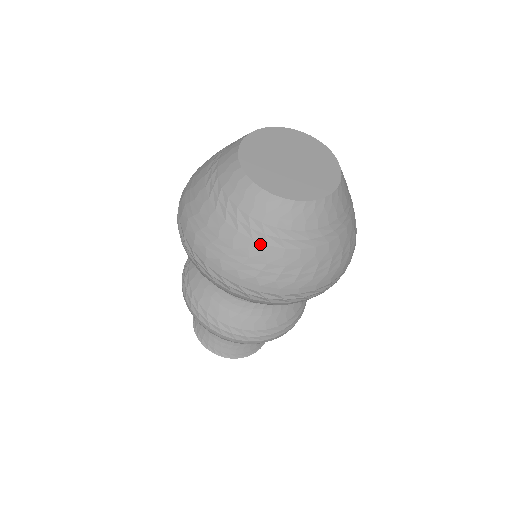
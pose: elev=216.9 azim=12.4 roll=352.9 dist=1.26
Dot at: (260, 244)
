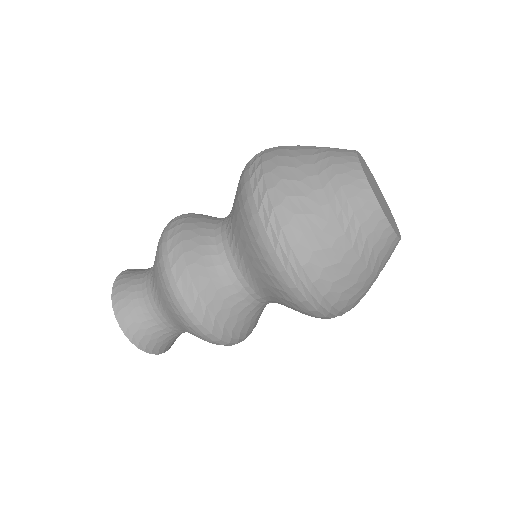
Dot at: (362, 265)
